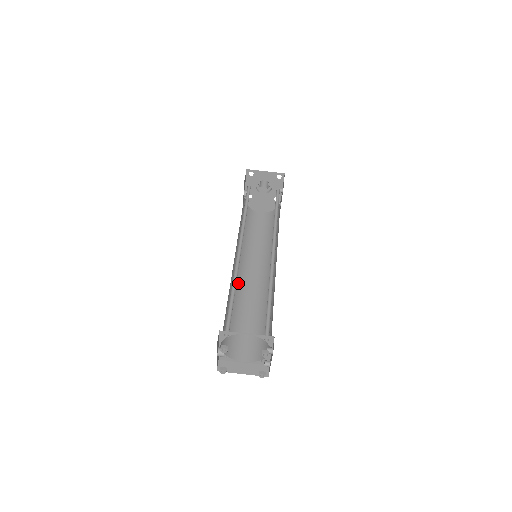
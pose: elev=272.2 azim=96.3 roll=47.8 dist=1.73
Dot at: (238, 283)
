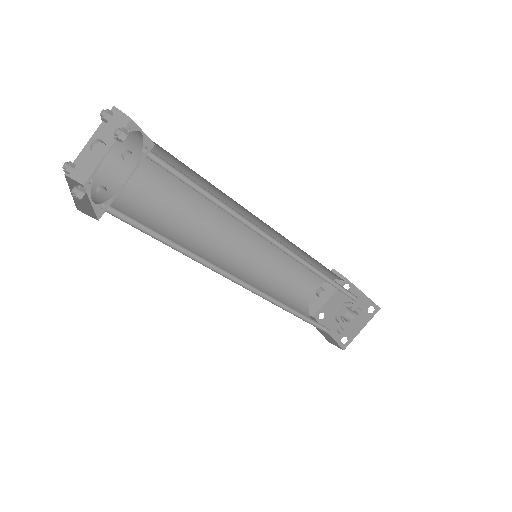
Dot at: (207, 247)
